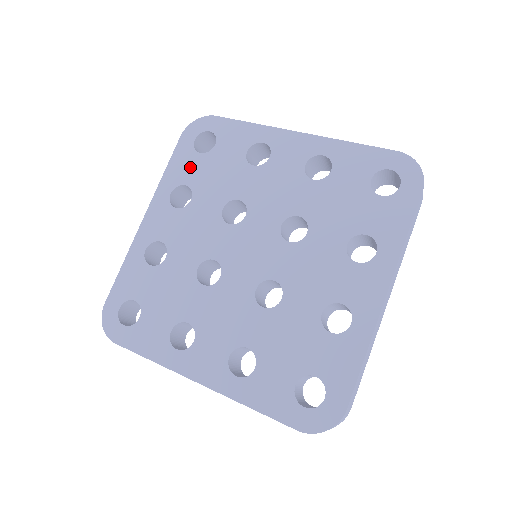
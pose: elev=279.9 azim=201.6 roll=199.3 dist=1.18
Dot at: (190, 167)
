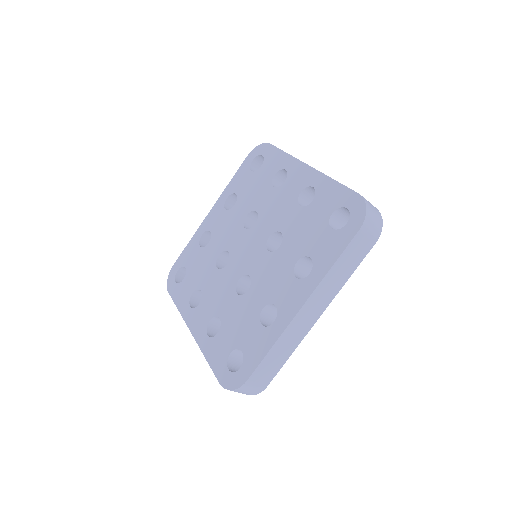
Dot at: (243, 181)
